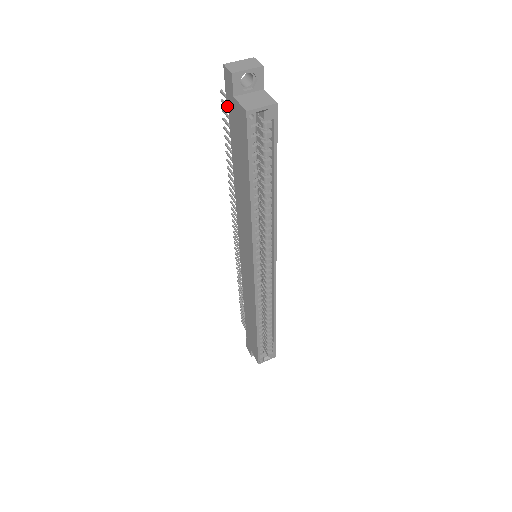
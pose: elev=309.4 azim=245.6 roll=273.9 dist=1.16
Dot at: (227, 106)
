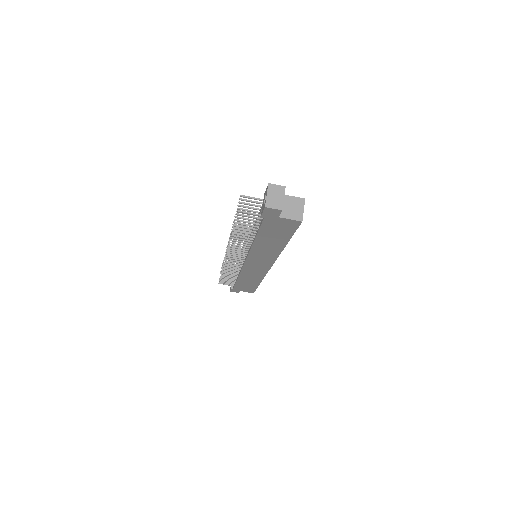
Dot at: (250, 216)
